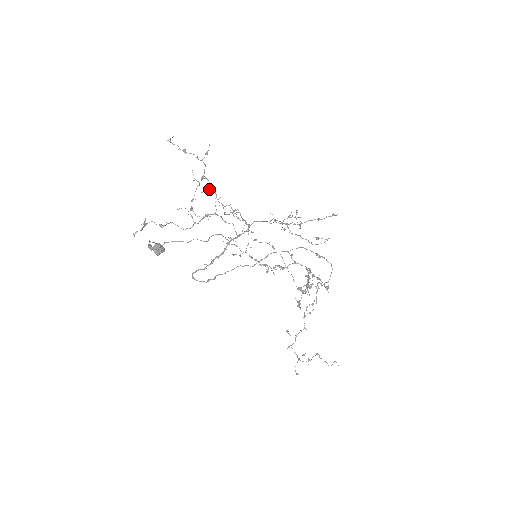
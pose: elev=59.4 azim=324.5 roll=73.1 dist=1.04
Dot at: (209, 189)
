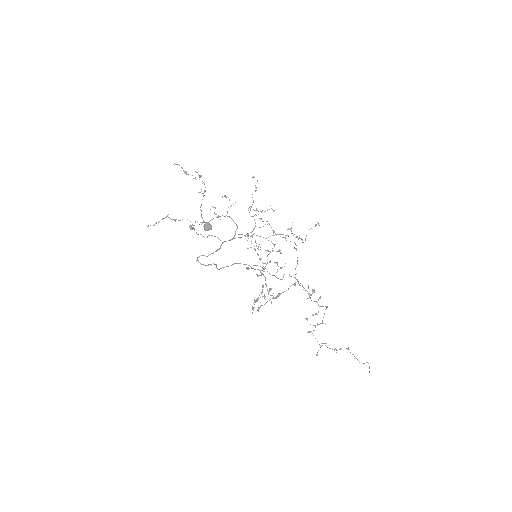
Dot at: (225, 196)
